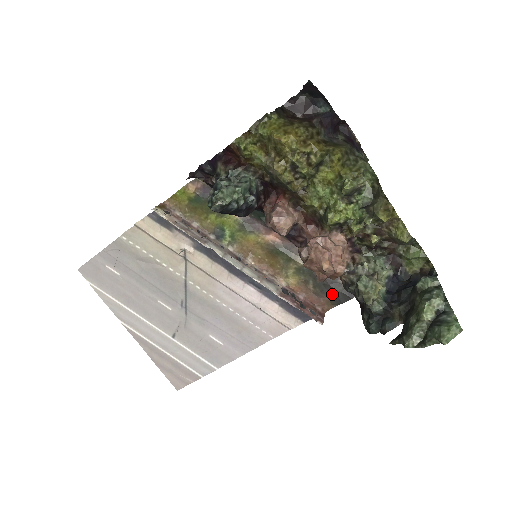
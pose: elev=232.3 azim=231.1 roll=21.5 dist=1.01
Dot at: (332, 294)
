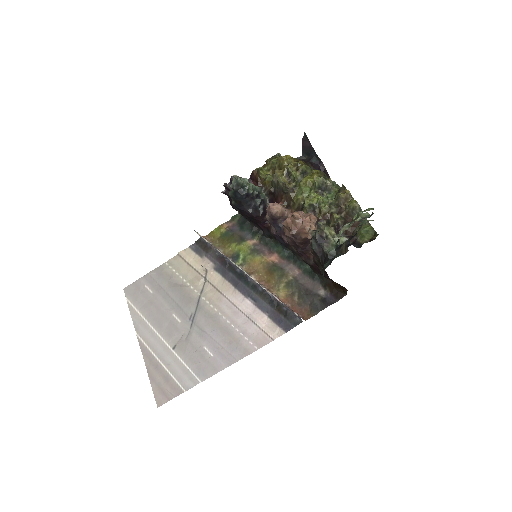
Dot at: (312, 303)
